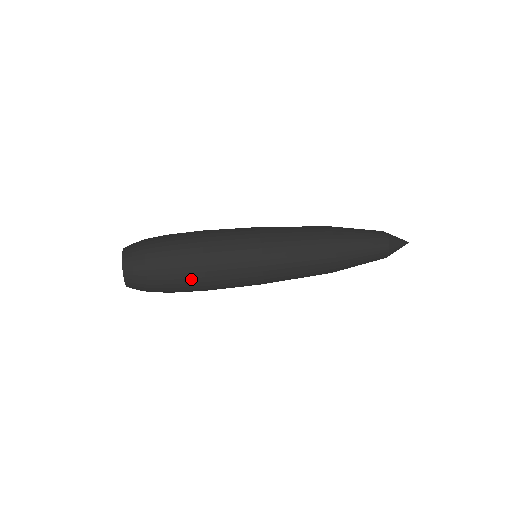
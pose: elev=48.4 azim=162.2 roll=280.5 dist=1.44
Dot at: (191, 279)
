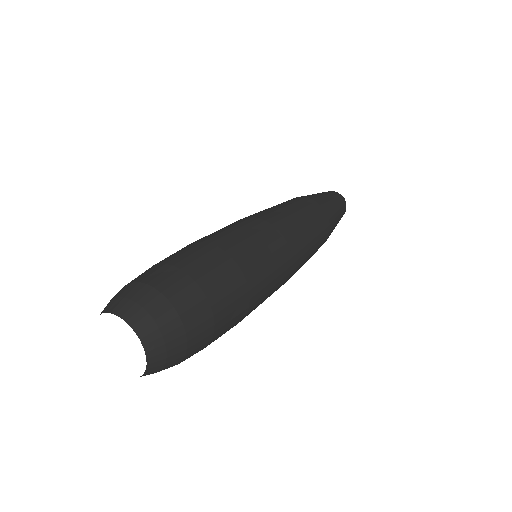
Dot at: (233, 293)
